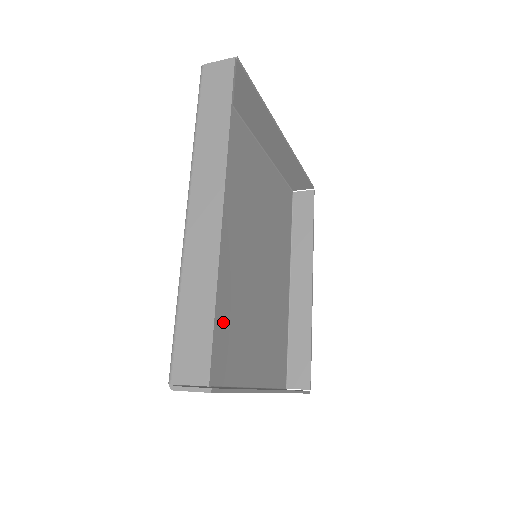
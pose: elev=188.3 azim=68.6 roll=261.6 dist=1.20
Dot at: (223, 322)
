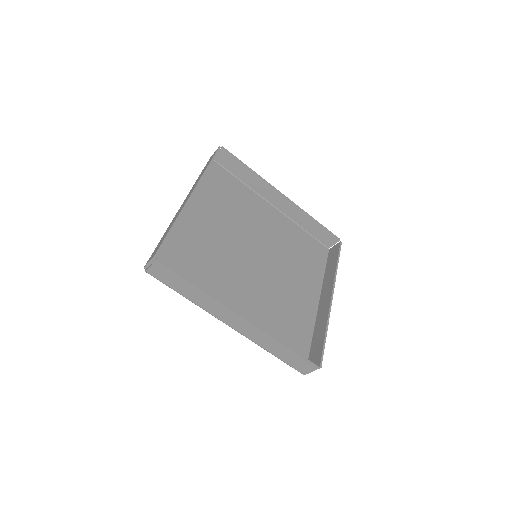
Dot at: (208, 272)
